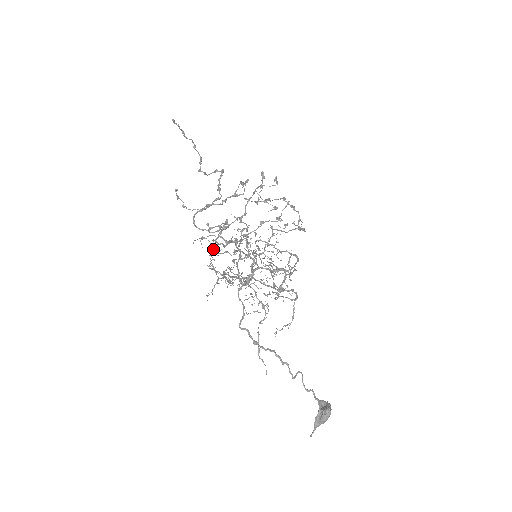
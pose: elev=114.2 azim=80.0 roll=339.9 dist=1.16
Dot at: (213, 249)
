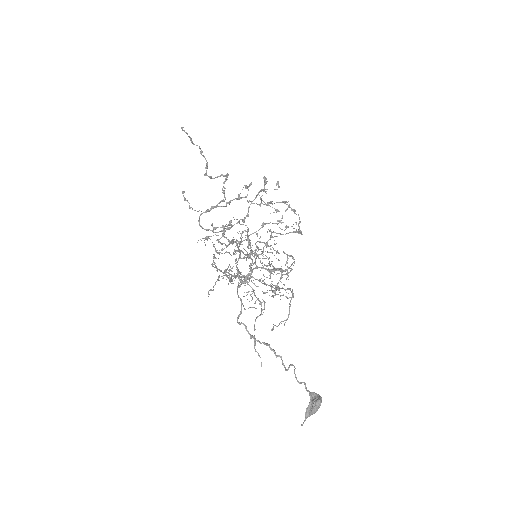
Dot at: (215, 249)
